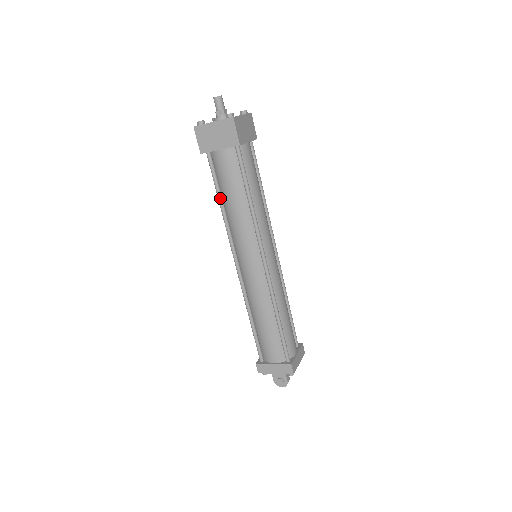
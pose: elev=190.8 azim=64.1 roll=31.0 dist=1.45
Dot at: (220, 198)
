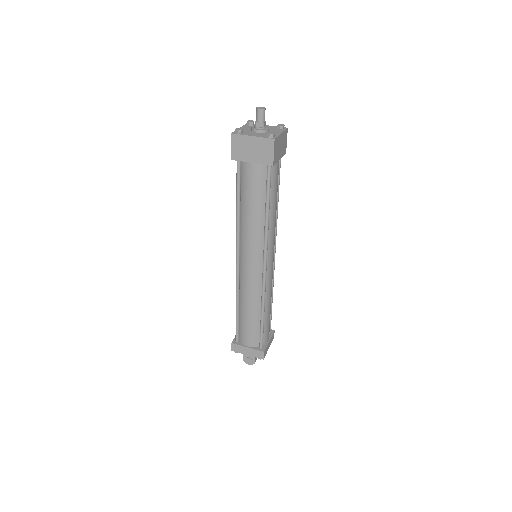
Dot at: (239, 203)
